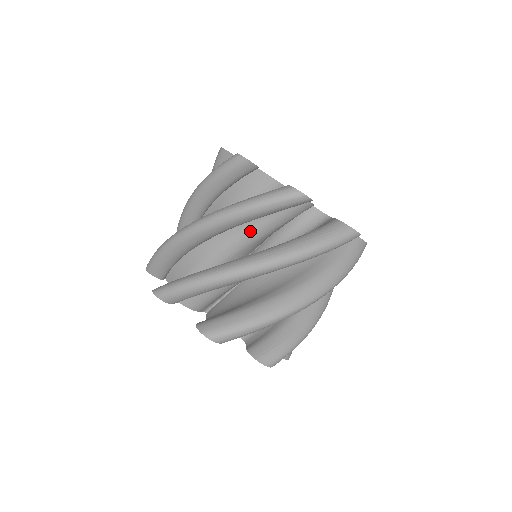
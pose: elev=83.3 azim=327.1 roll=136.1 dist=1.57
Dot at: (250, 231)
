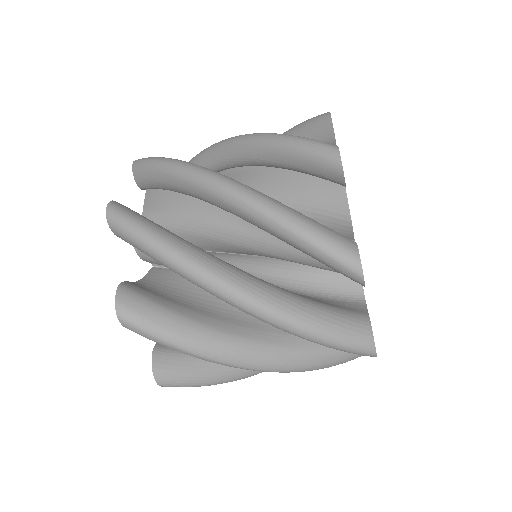
Dot at: (269, 241)
